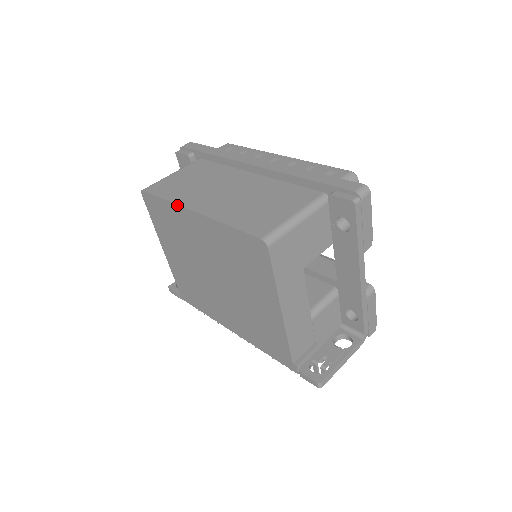
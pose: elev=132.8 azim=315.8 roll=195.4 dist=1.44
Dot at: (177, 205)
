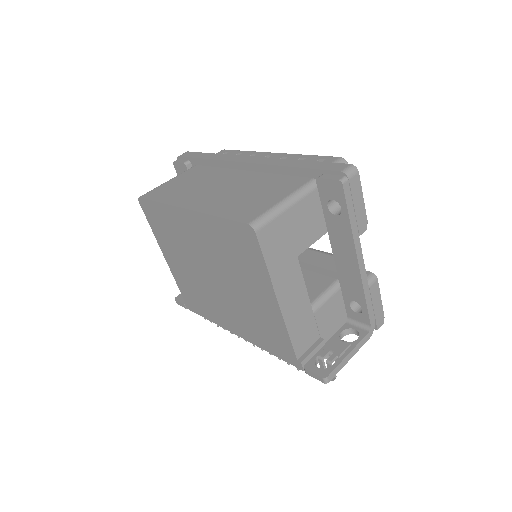
Dot at: (170, 205)
